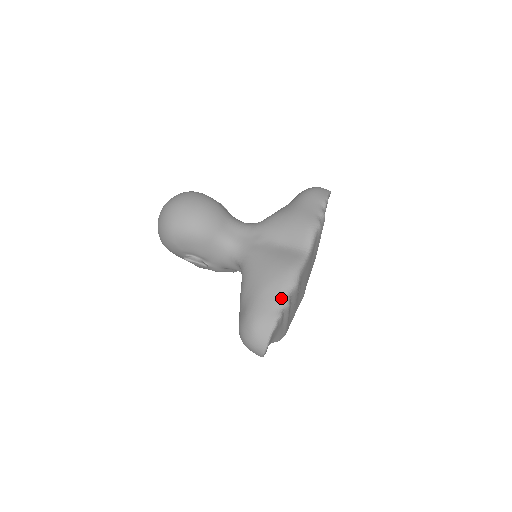
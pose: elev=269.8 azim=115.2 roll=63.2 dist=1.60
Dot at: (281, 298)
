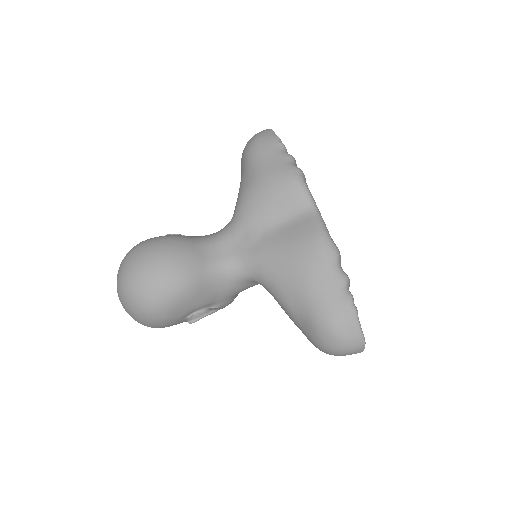
Dot at: (336, 278)
